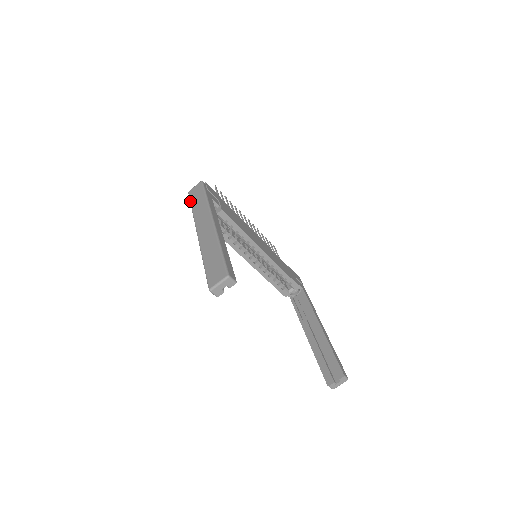
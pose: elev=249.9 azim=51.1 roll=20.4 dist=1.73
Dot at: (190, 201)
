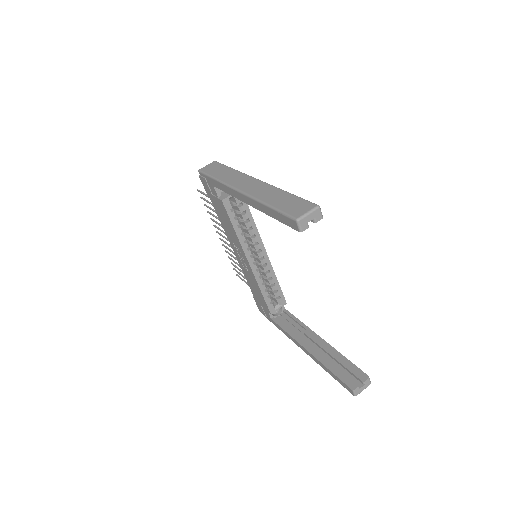
Dot at: (208, 174)
